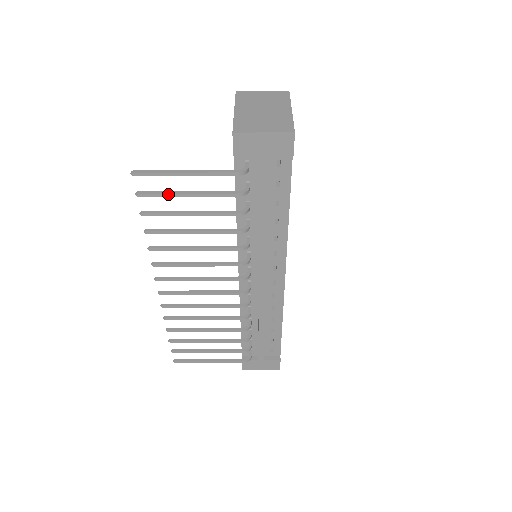
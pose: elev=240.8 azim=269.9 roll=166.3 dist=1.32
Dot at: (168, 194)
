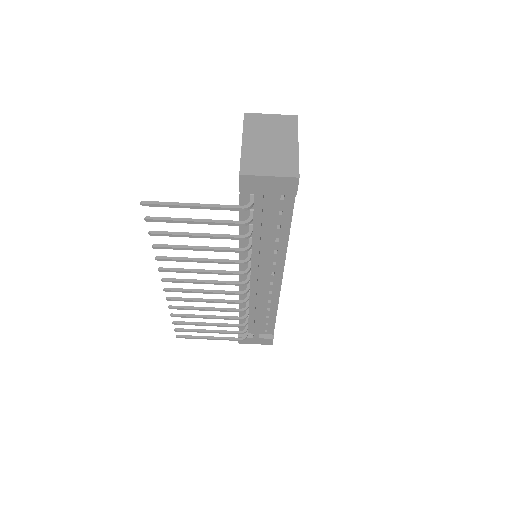
Dot at: (176, 221)
